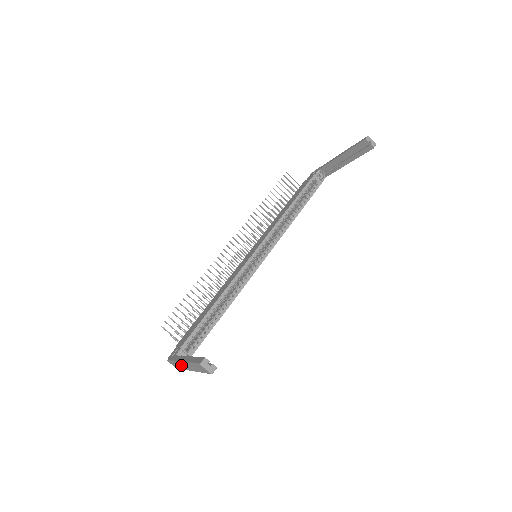
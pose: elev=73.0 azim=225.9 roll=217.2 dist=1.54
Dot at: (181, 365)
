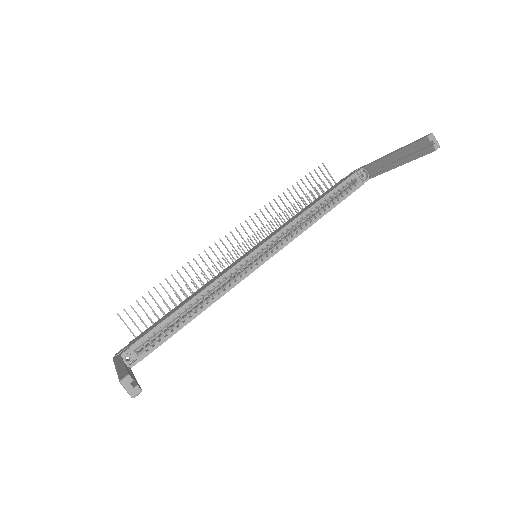
Dot at: occluded
